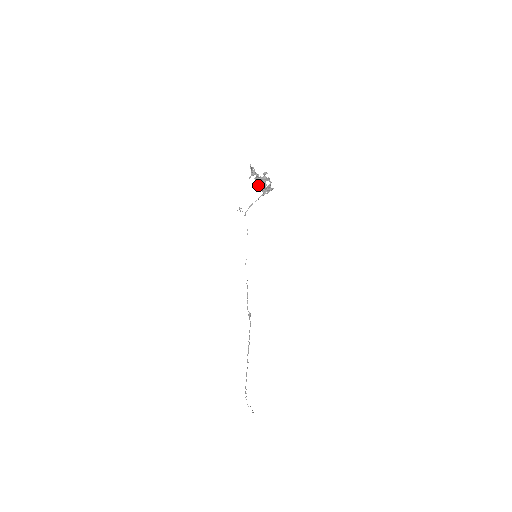
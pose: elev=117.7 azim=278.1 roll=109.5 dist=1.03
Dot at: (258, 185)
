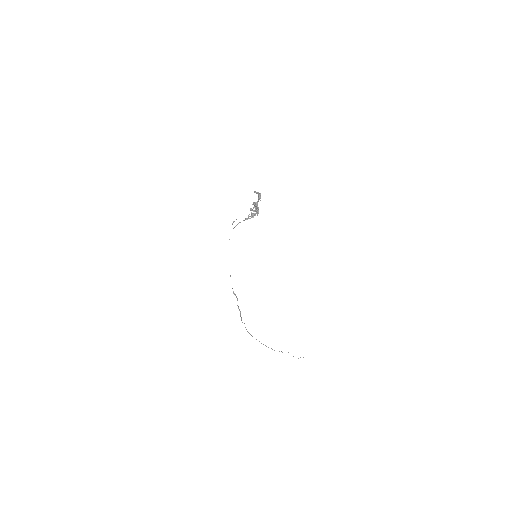
Dot at: (250, 209)
